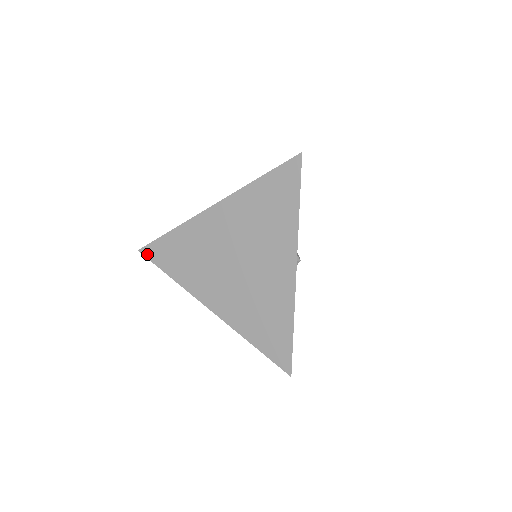
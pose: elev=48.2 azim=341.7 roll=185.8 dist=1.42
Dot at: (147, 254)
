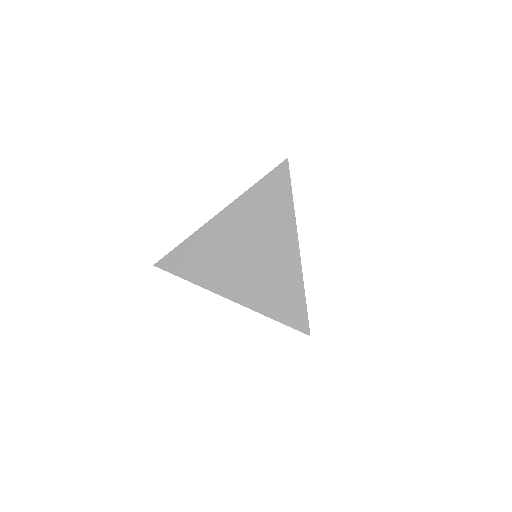
Dot at: (163, 266)
